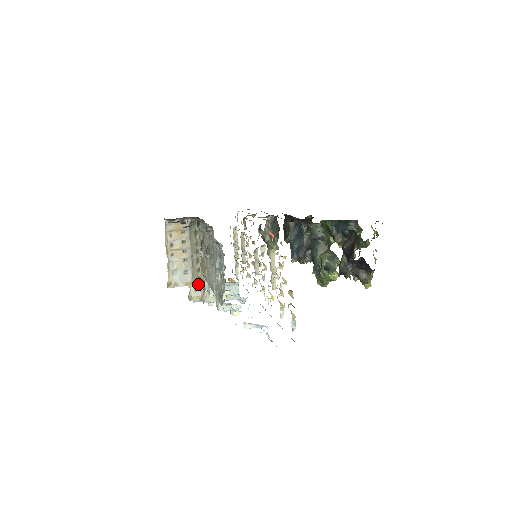
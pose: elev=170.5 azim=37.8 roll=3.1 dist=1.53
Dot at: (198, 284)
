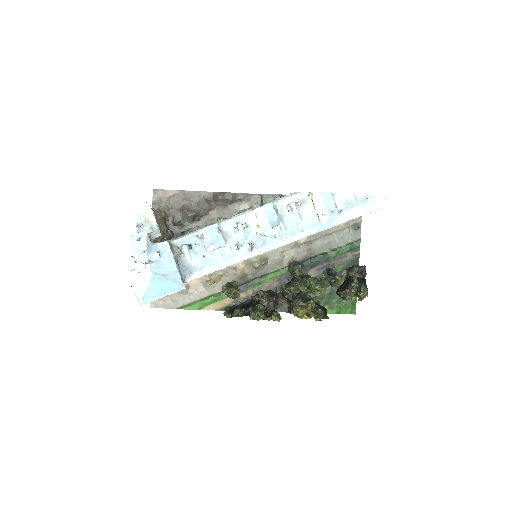
Dot at: (153, 242)
